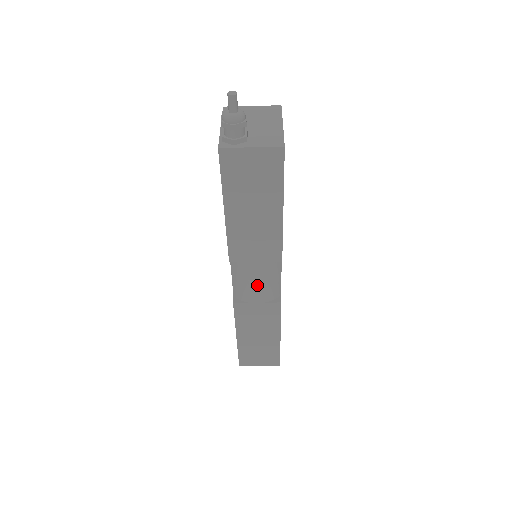
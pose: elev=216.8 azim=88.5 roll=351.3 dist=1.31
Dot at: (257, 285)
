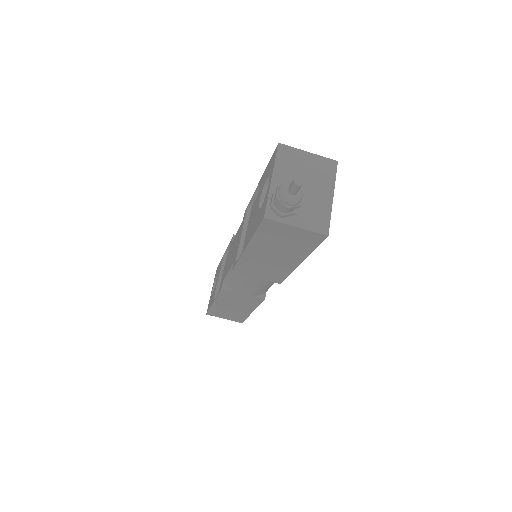
Dot at: (249, 287)
